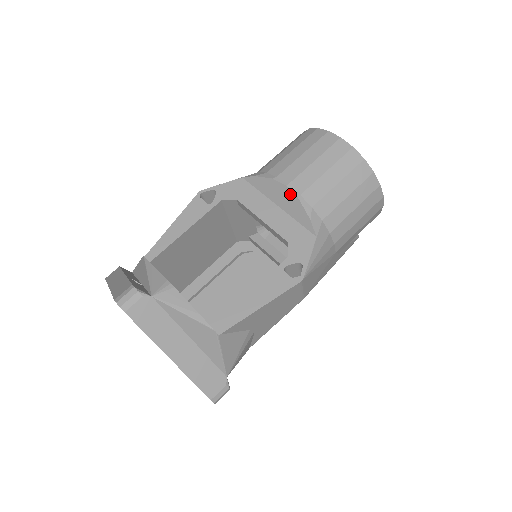
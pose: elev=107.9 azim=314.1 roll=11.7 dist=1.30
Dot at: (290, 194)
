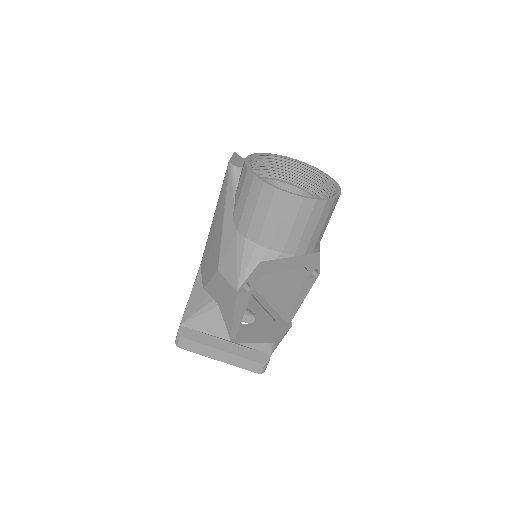
Dot at: occluded
